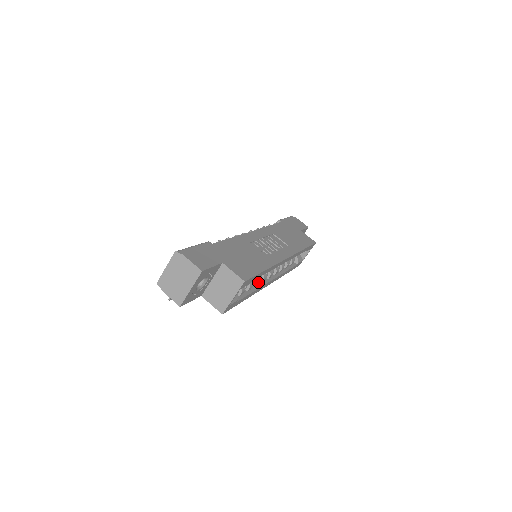
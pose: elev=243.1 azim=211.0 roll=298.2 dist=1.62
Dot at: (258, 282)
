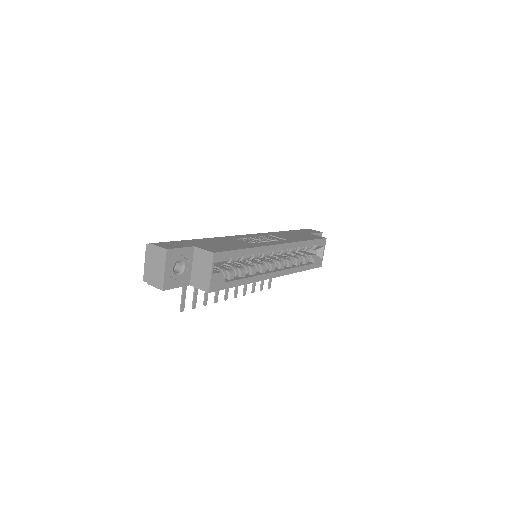
Dot at: (253, 270)
